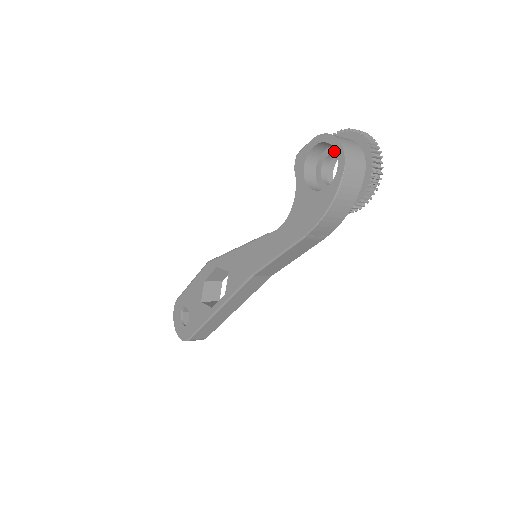
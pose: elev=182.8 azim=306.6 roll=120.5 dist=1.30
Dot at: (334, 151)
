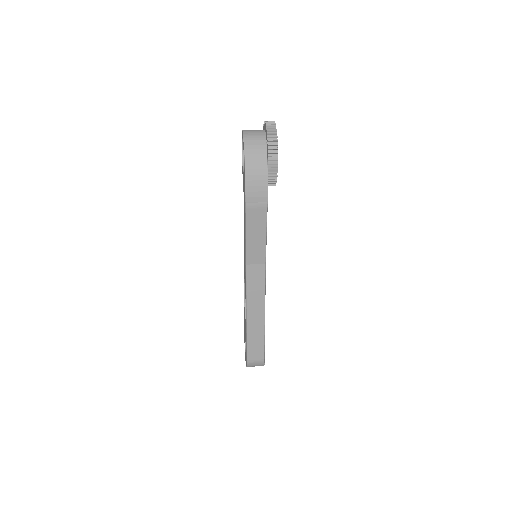
Dot at: occluded
